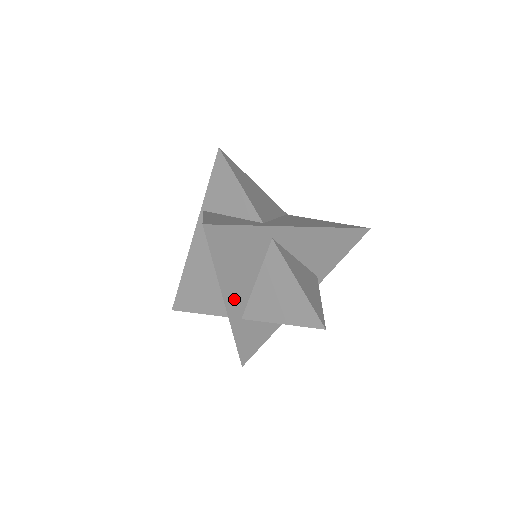
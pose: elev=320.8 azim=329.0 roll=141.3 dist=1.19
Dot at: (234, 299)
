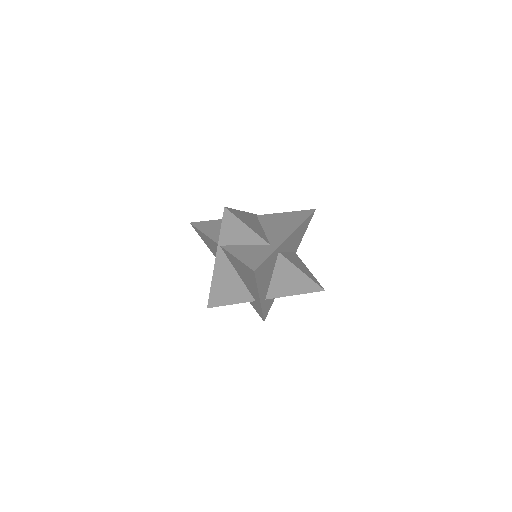
Dot at: (263, 293)
